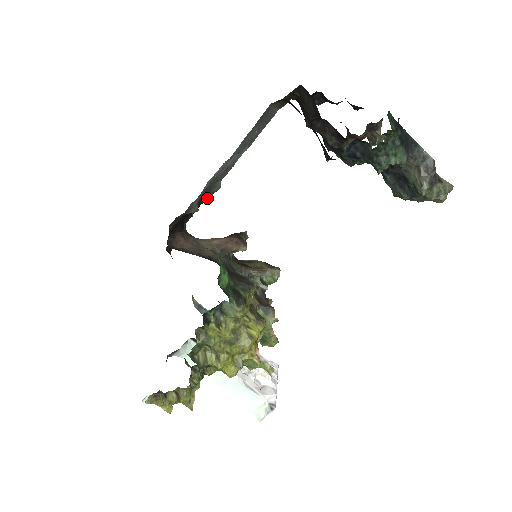
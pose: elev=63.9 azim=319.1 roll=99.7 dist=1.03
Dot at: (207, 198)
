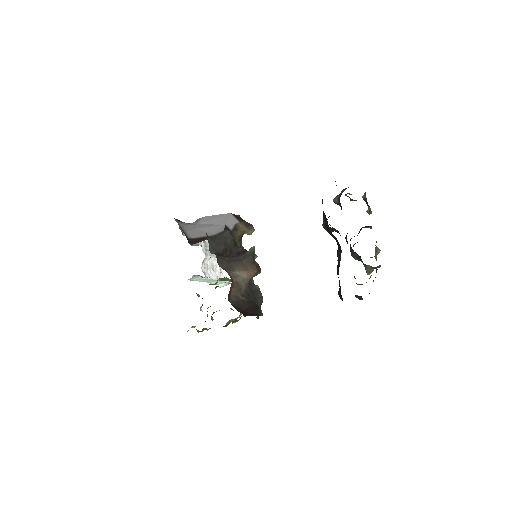
Dot at: occluded
